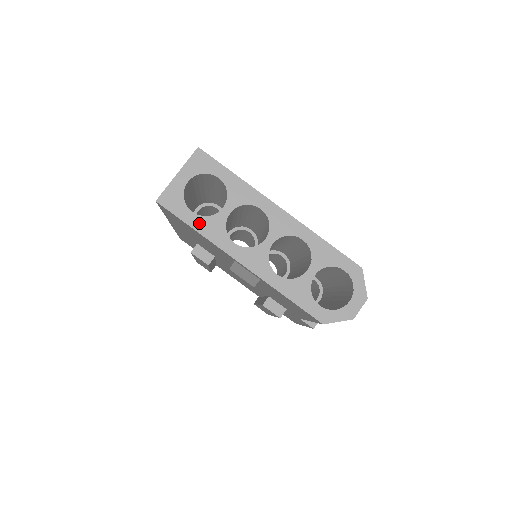
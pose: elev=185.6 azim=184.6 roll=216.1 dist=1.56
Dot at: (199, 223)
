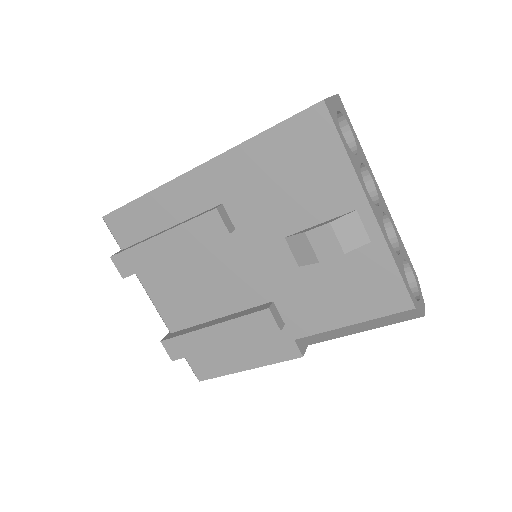
Dot at: (348, 150)
